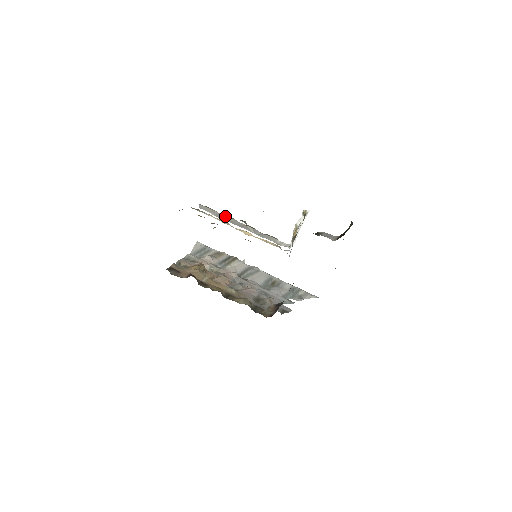
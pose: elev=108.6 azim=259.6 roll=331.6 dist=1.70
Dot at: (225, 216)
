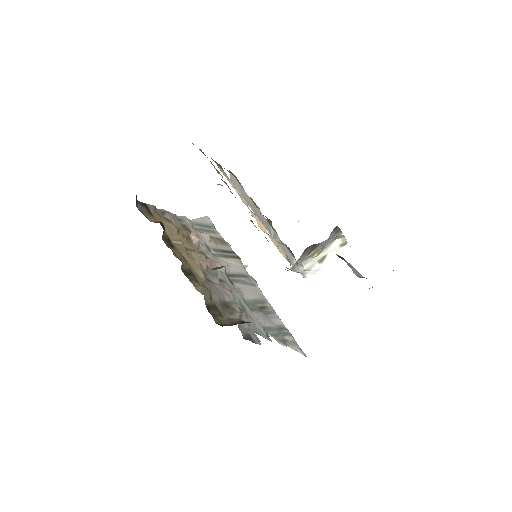
Dot at: (251, 201)
